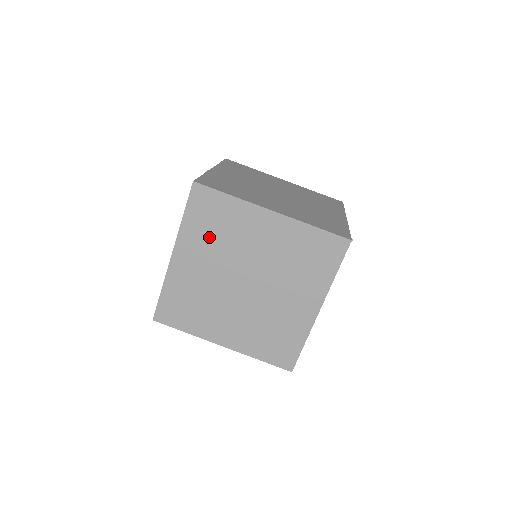
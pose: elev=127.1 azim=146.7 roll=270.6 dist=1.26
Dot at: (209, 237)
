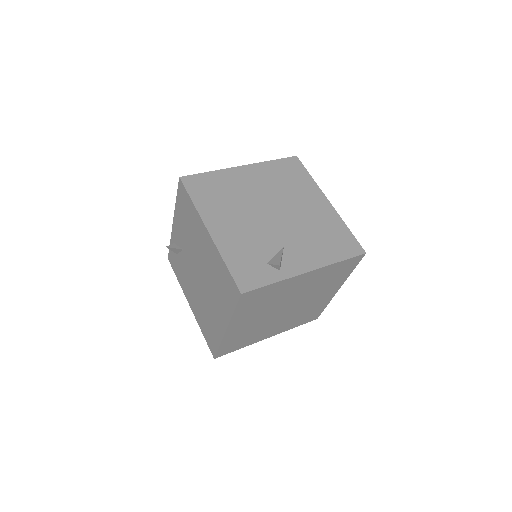
Dot at: (221, 203)
